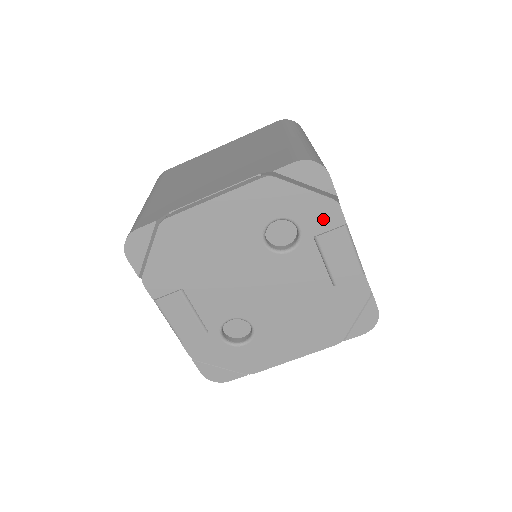
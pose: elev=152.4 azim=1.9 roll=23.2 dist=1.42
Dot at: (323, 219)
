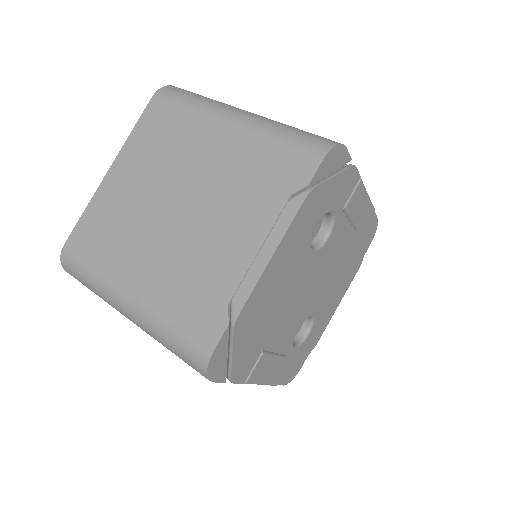
Dot at: (347, 189)
